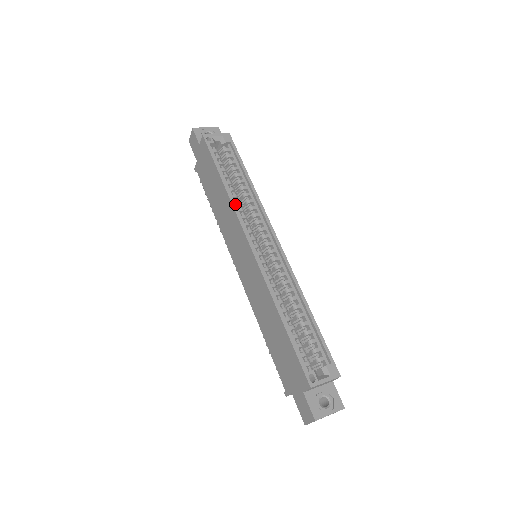
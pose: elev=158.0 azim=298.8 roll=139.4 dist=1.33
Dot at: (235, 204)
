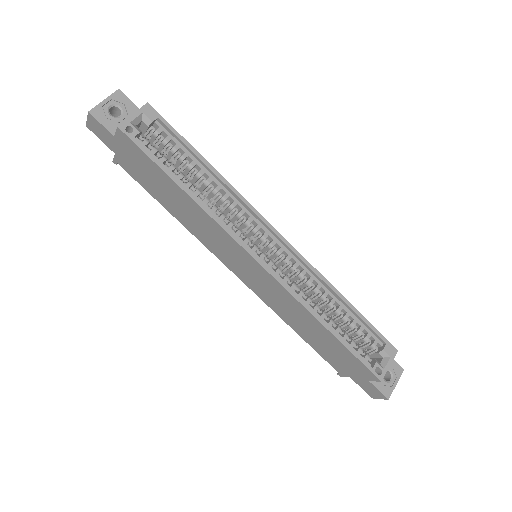
Dot at: (215, 216)
